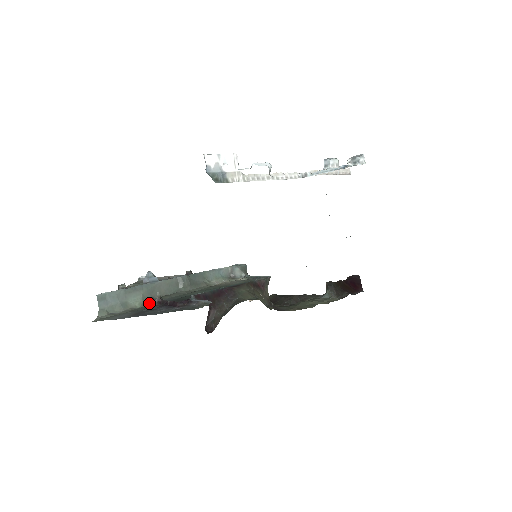
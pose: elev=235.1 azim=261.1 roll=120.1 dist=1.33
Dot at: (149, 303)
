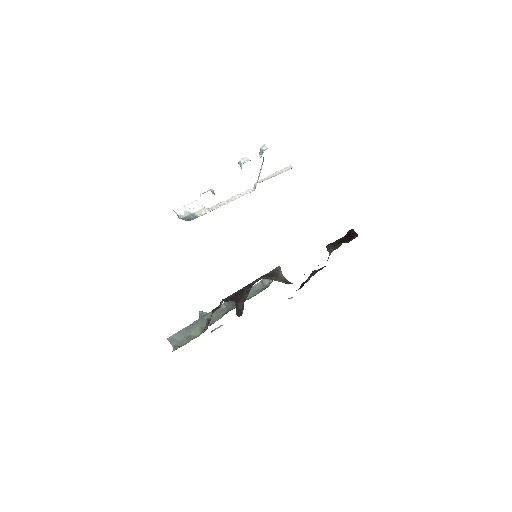
Dot at: (206, 329)
